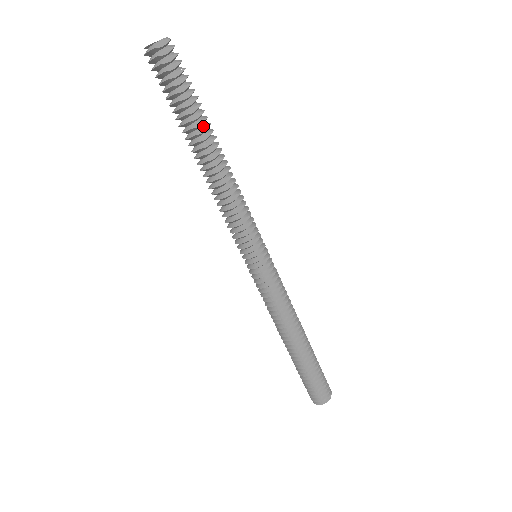
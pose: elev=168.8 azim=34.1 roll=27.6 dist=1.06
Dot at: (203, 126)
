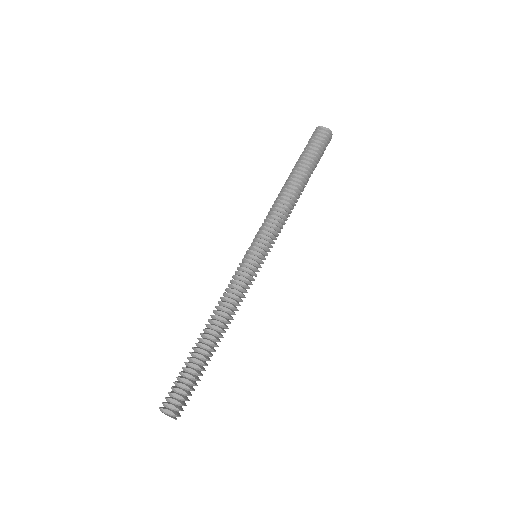
Dot at: (305, 169)
